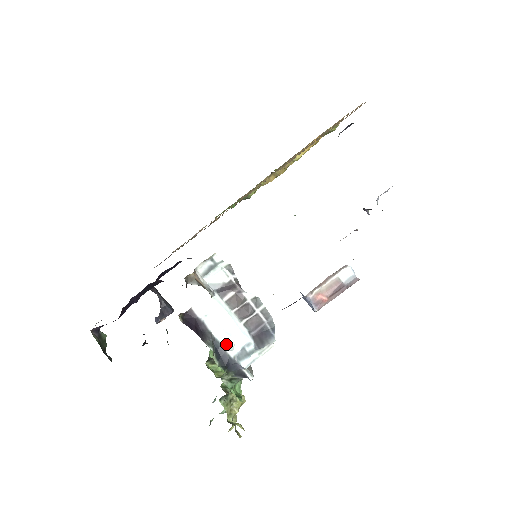
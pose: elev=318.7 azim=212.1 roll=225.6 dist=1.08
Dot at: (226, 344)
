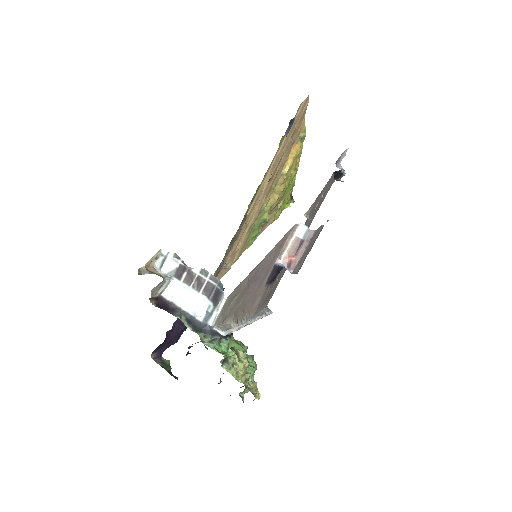
Dot at: (193, 313)
